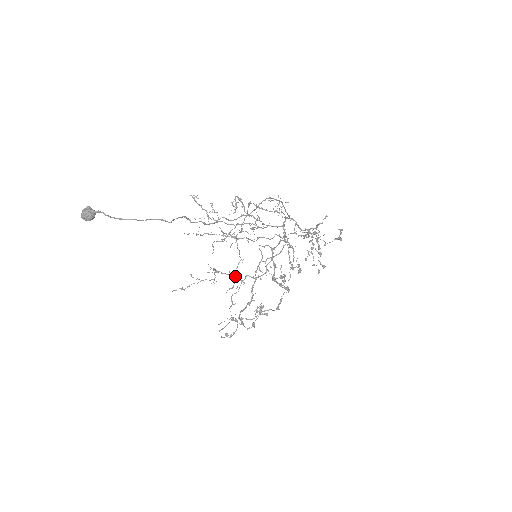
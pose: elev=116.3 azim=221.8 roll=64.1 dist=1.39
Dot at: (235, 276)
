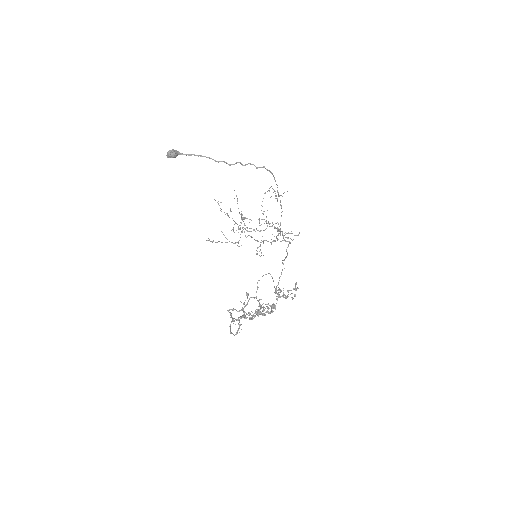
Dot at: (255, 240)
